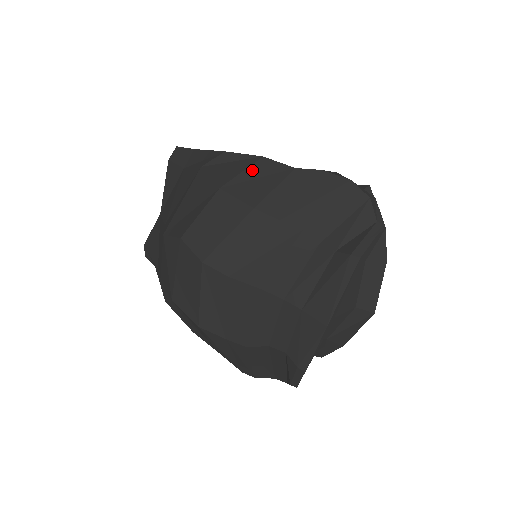
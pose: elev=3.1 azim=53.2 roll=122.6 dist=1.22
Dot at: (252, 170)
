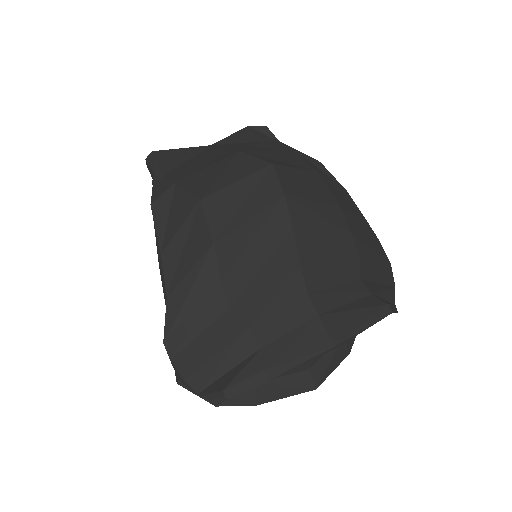
Dot at: (340, 189)
